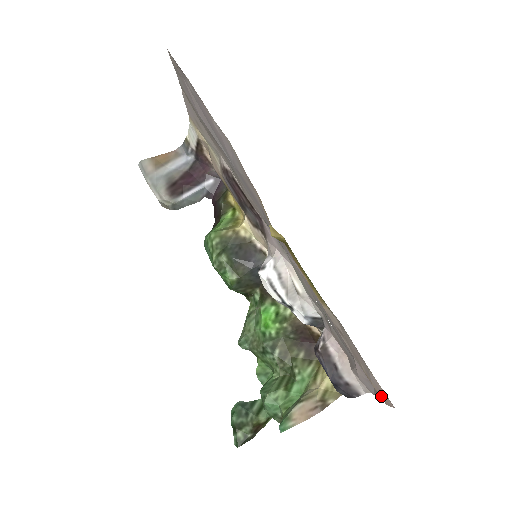
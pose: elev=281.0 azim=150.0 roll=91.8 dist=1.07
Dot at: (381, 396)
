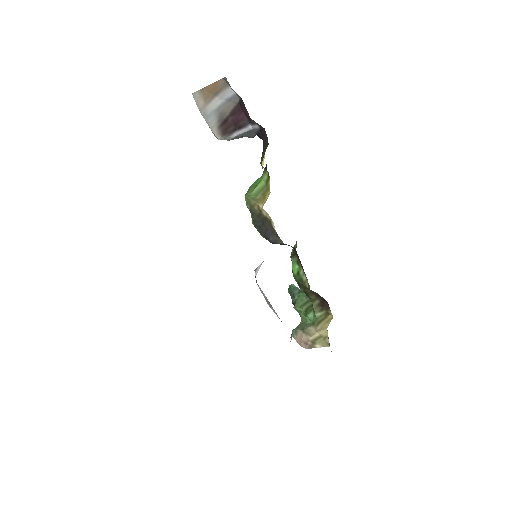
Dot at: occluded
